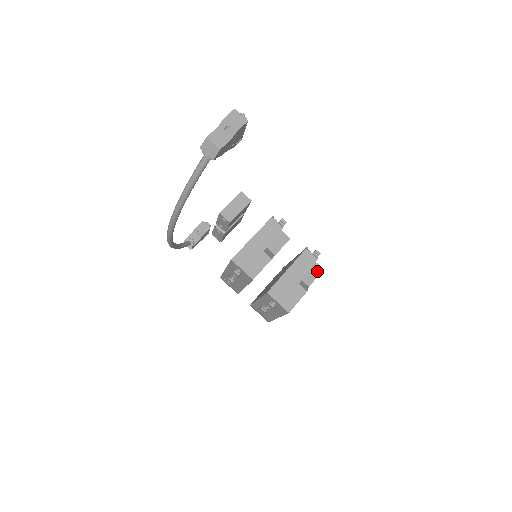
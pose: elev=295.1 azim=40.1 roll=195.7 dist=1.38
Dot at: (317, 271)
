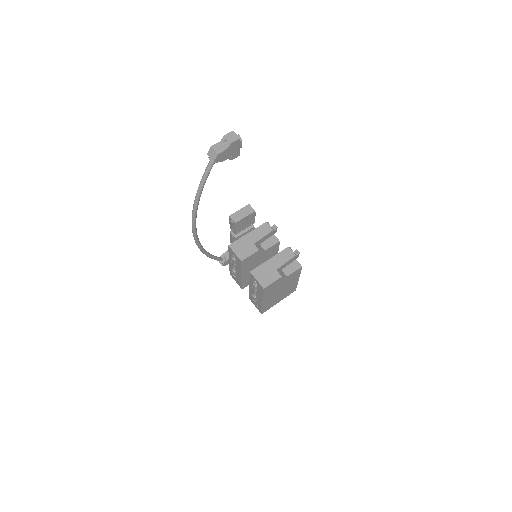
Dot at: (296, 267)
